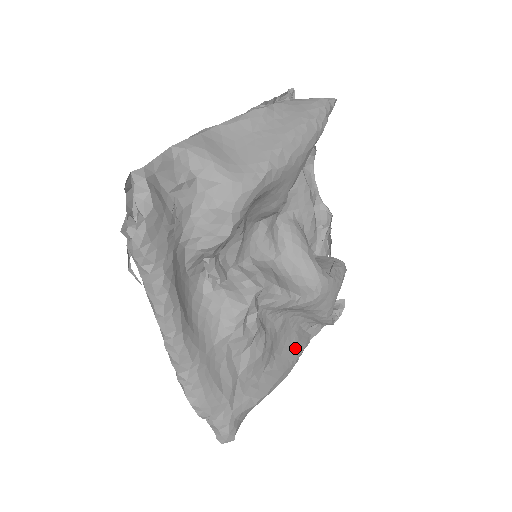
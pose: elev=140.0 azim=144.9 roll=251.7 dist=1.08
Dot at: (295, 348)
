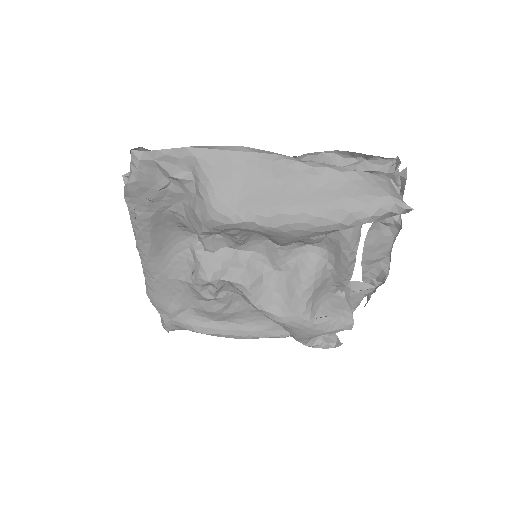
Dot at: (260, 331)
